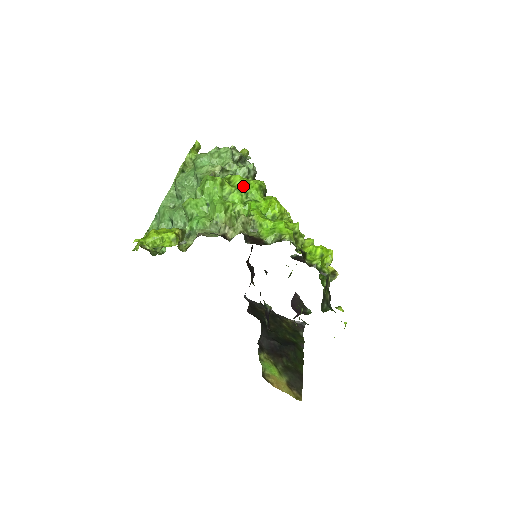
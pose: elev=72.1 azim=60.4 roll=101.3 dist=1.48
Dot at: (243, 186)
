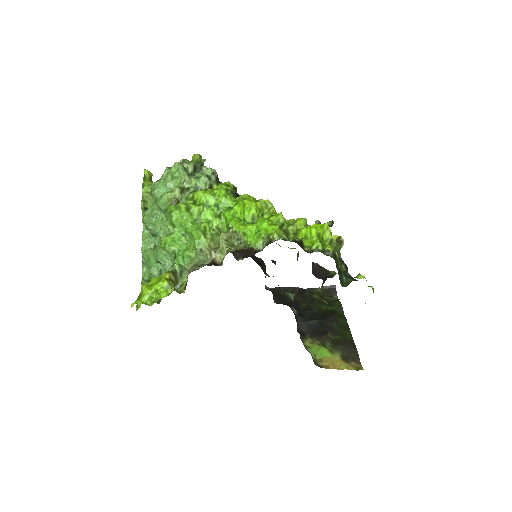
Dot at: (209, 200)
